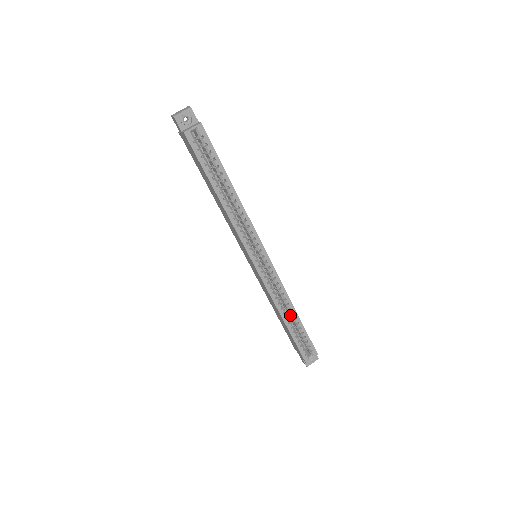
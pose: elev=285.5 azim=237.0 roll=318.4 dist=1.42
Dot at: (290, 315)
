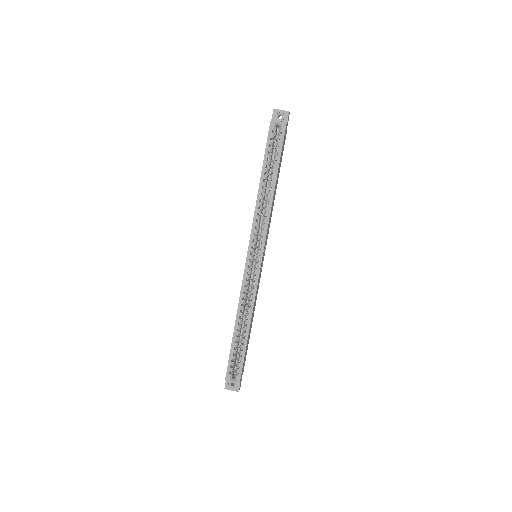
Dot at: (244, 326)
